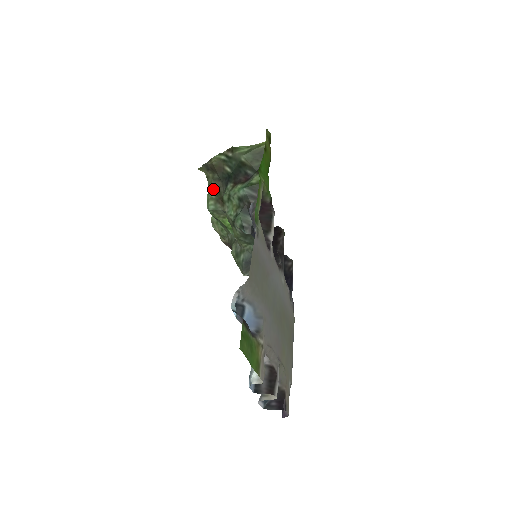
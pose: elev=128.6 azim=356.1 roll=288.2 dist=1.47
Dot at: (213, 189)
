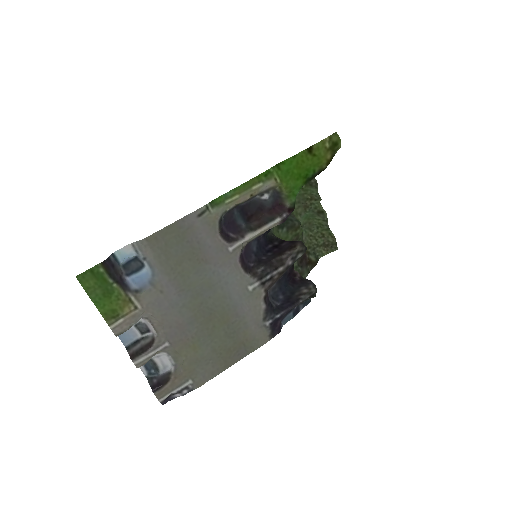
Dot at: occluded
